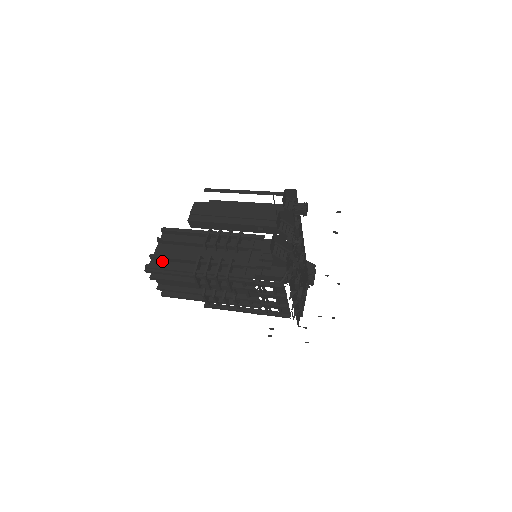
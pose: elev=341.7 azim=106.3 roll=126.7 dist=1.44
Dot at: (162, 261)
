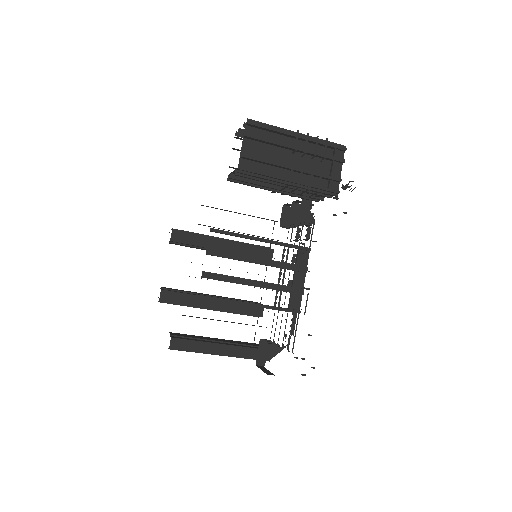
Dot at: occluded
